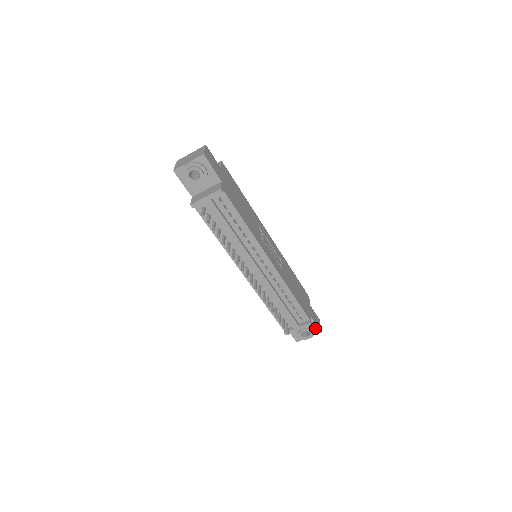
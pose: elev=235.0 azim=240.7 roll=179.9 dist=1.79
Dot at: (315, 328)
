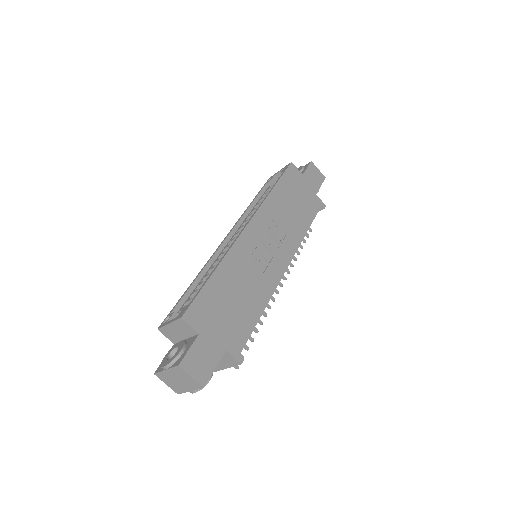
Dot at: occluded
